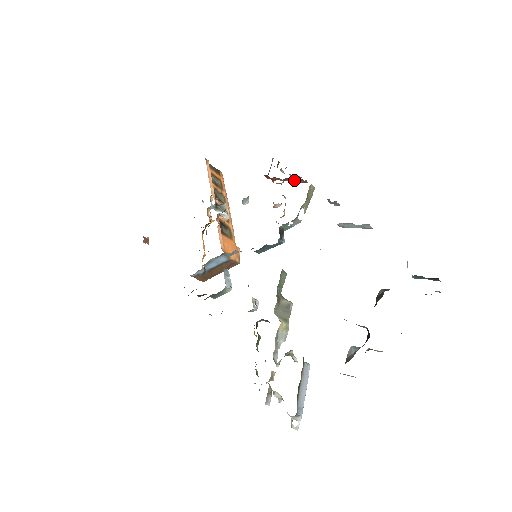
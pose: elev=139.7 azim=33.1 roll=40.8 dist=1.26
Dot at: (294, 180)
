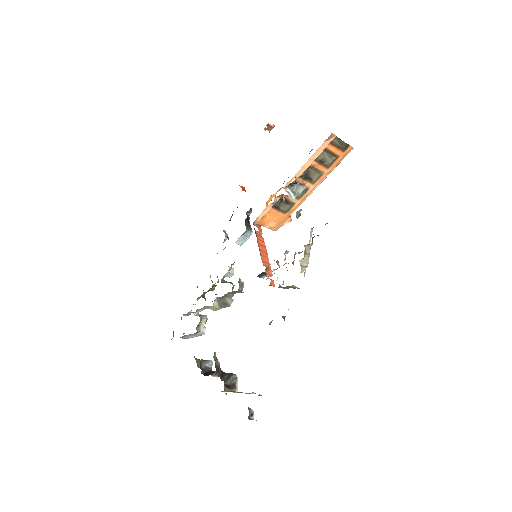
Dot at: (304, 263)
